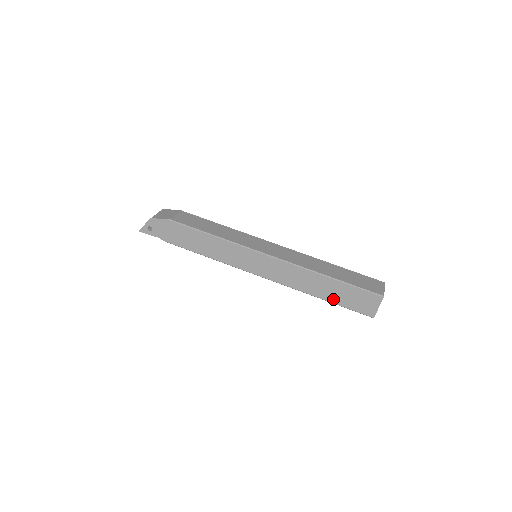
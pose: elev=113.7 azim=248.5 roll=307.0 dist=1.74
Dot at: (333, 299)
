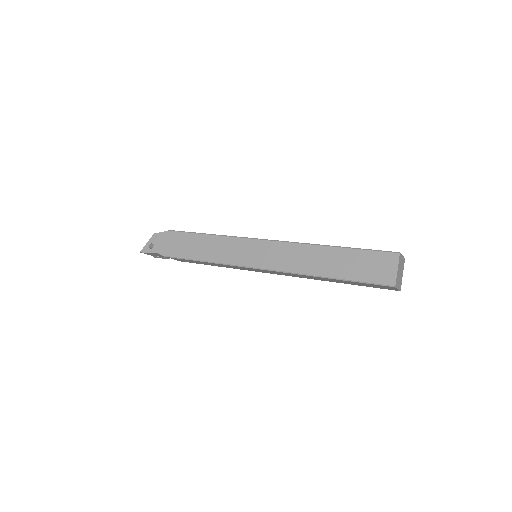
Dot at: (342, 274)
